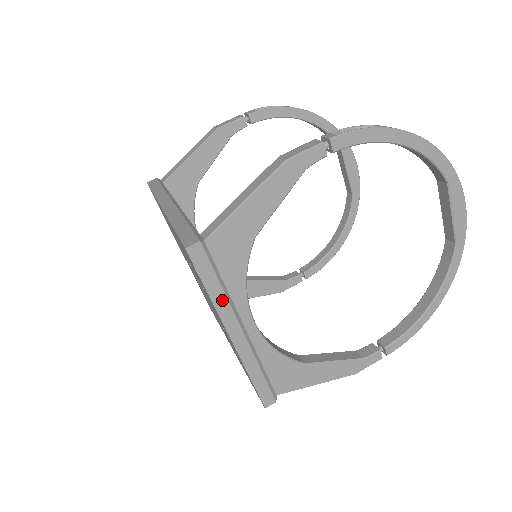
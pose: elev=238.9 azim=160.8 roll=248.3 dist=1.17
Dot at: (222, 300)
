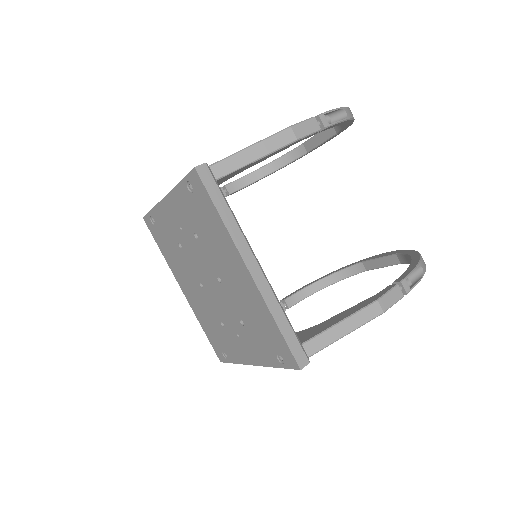
Dot at: occluded
